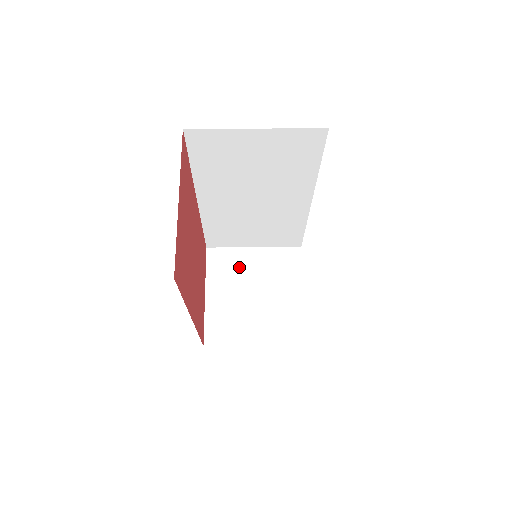
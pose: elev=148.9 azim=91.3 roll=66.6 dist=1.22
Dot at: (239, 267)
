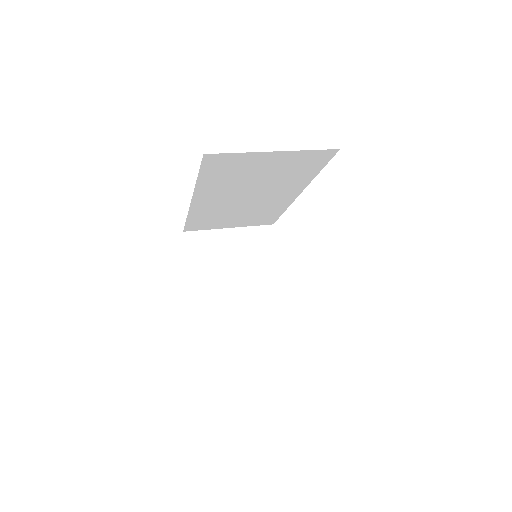
Dot at: (218, 250)
